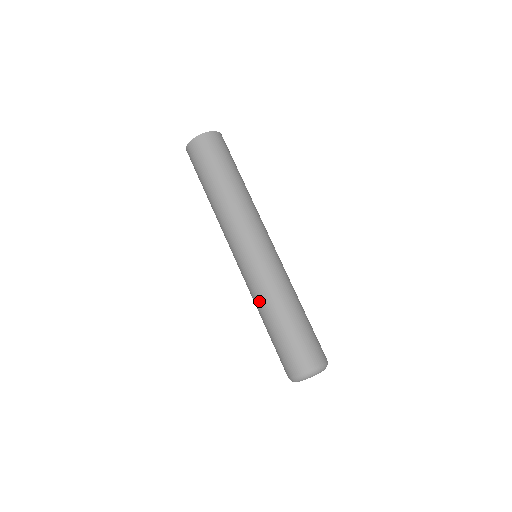
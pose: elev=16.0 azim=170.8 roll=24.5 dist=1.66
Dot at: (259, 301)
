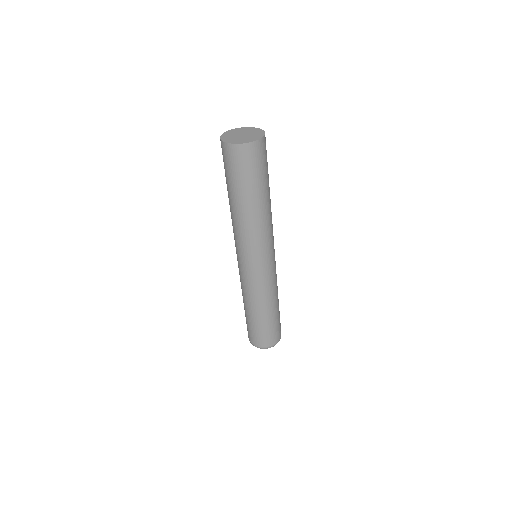
Dot at: (248, 297)
